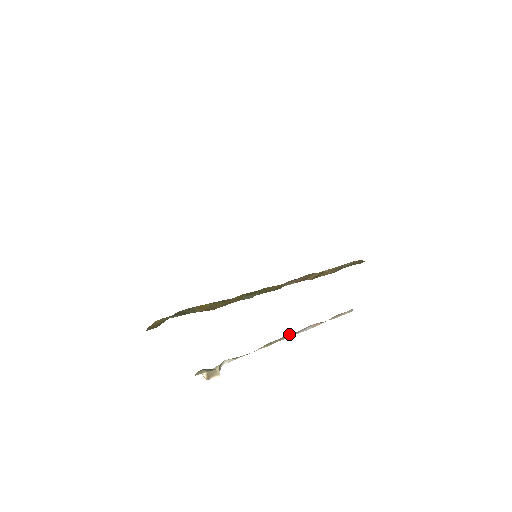
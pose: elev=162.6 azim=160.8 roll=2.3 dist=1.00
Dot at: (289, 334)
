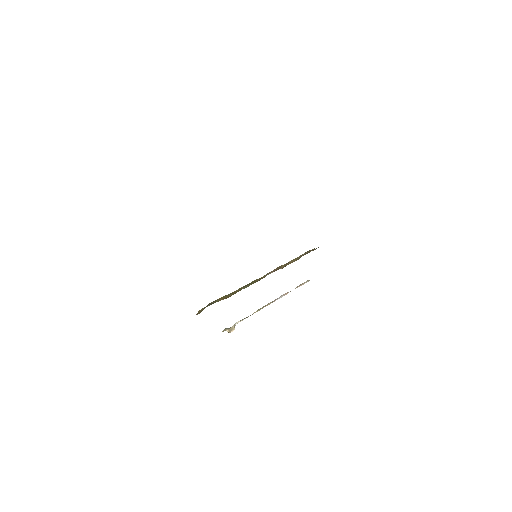
Dot at: (270, 302)
